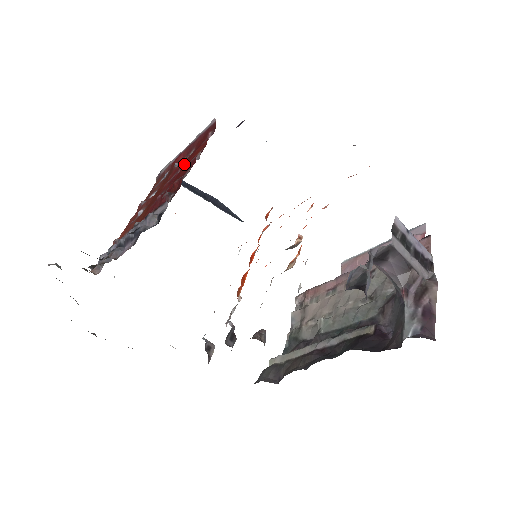
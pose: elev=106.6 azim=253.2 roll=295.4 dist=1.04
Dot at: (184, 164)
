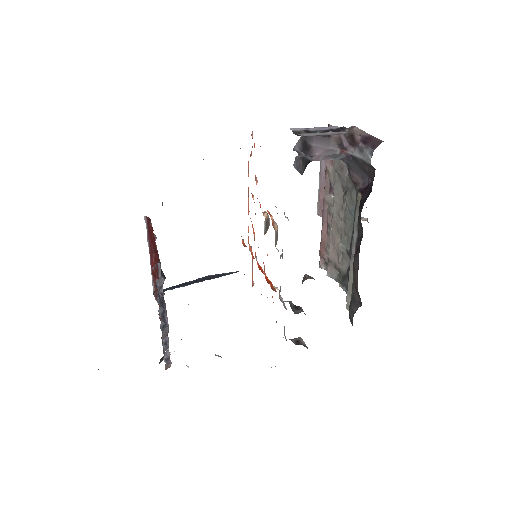
Dot at: occluded
